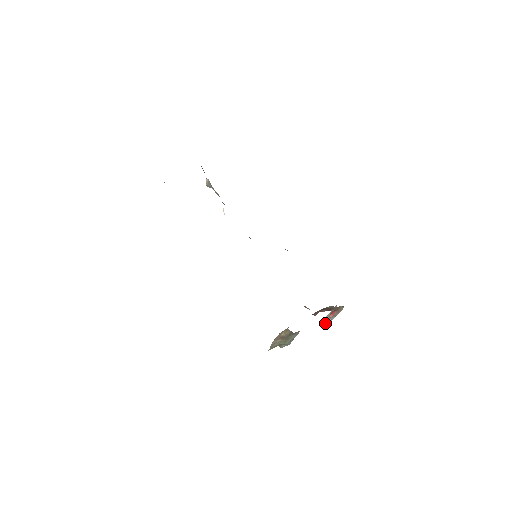
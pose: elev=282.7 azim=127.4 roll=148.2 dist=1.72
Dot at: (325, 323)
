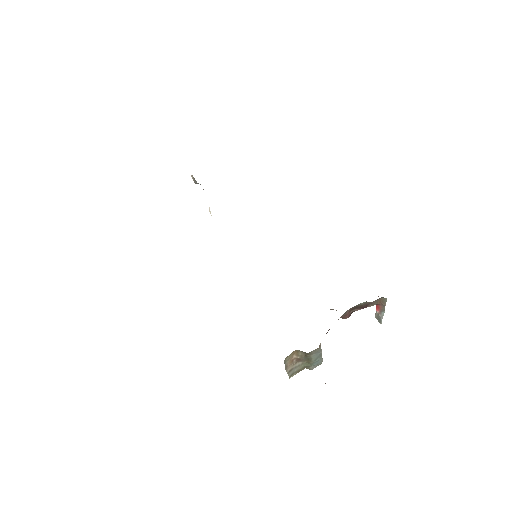
Dot at: occluded
